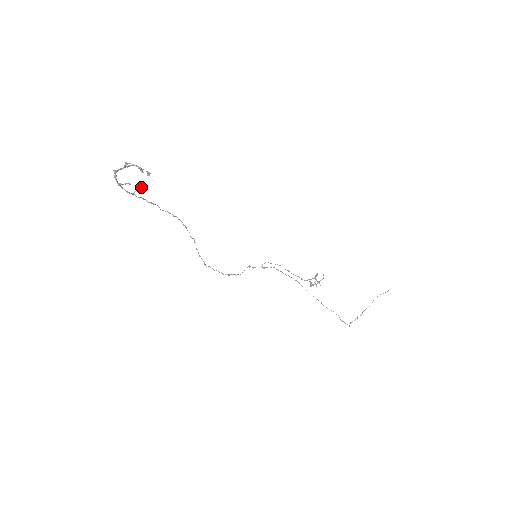
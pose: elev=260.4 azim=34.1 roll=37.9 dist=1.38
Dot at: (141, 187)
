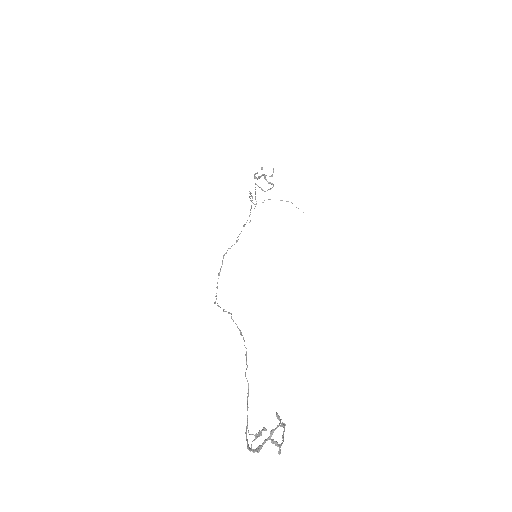
Dot at: occluded
